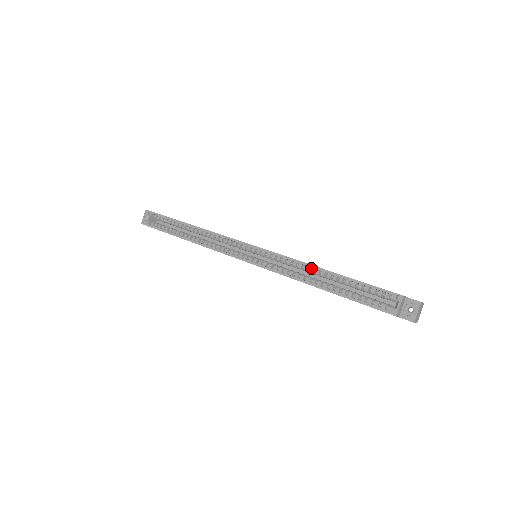
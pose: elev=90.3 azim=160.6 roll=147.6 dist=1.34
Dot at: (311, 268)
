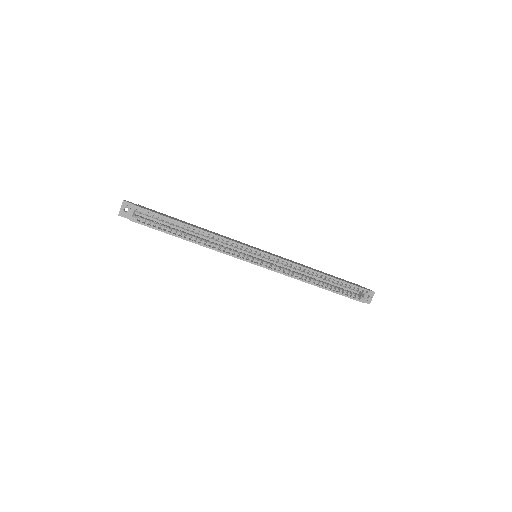
Dot at: (311, 271)
